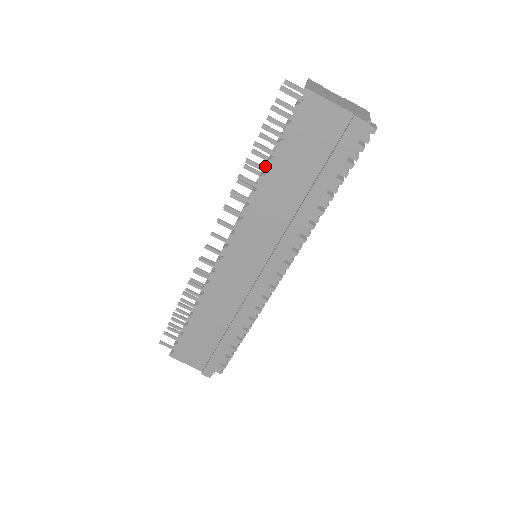
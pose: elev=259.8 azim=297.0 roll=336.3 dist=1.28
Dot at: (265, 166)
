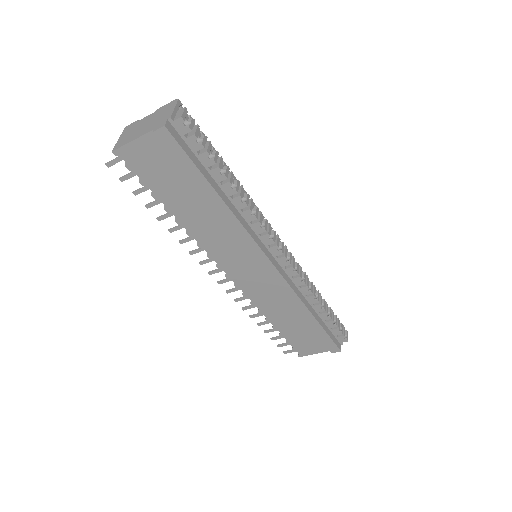
Dot at: (168, 213)
